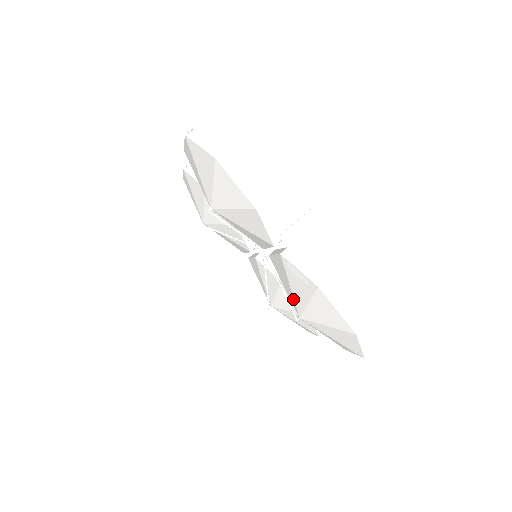
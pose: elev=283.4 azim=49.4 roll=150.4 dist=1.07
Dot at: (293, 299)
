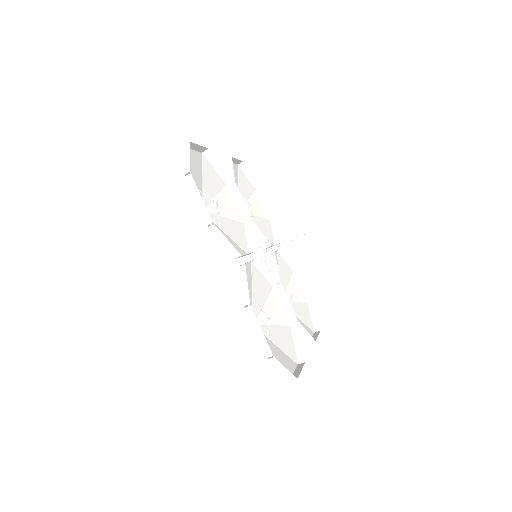
Dot at: occluded
